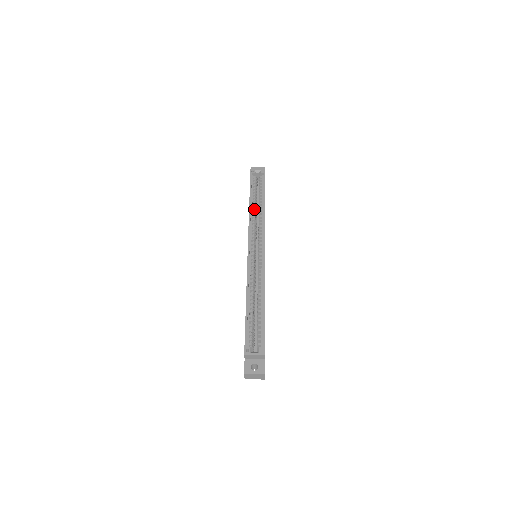
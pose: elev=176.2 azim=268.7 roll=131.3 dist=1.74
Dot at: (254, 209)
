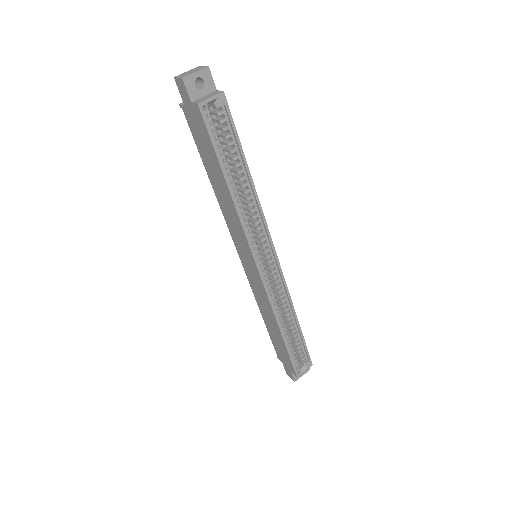
Dot at: (238, 196)
